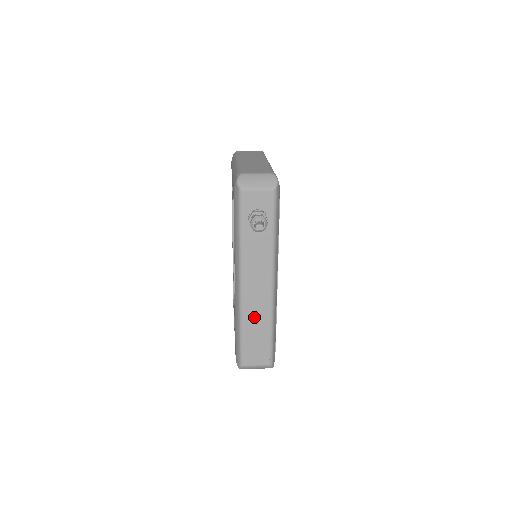
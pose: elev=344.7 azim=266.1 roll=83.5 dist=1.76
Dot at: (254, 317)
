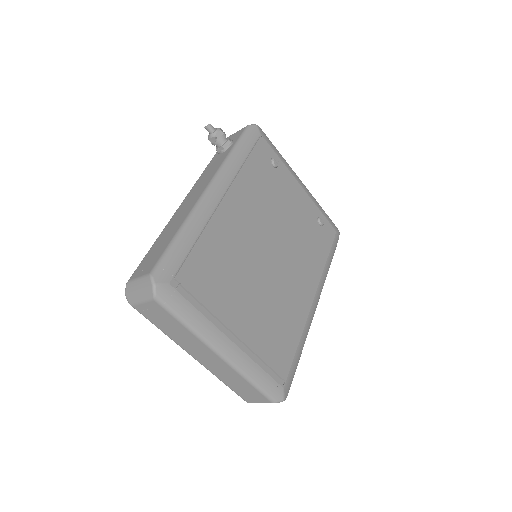
Dot at: (174, 223)
